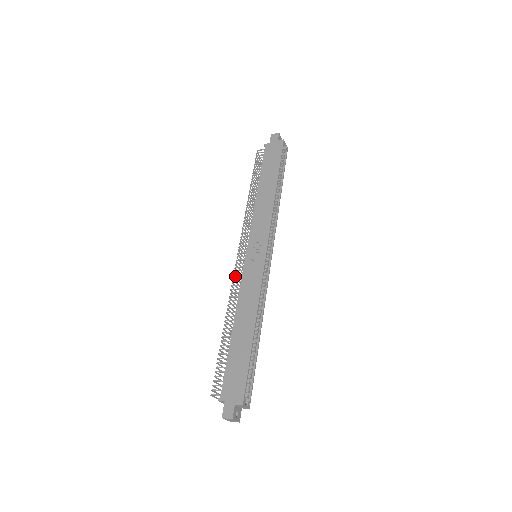
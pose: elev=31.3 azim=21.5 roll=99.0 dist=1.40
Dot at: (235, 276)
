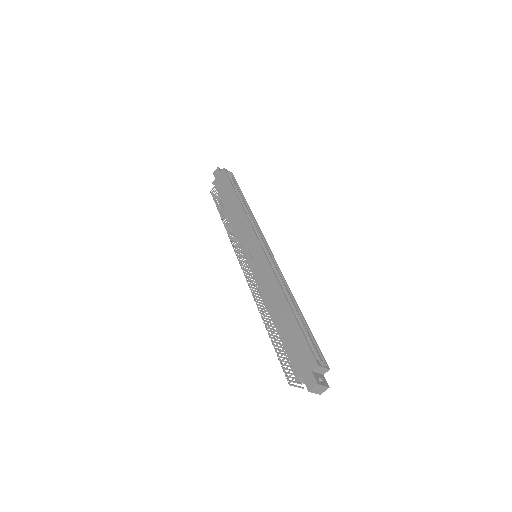
Dot at: (250, 284)
